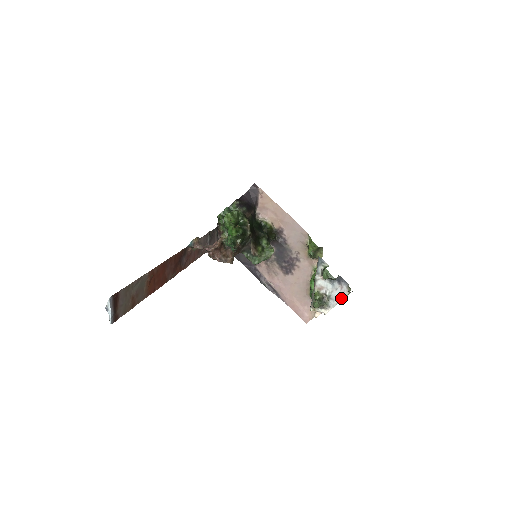
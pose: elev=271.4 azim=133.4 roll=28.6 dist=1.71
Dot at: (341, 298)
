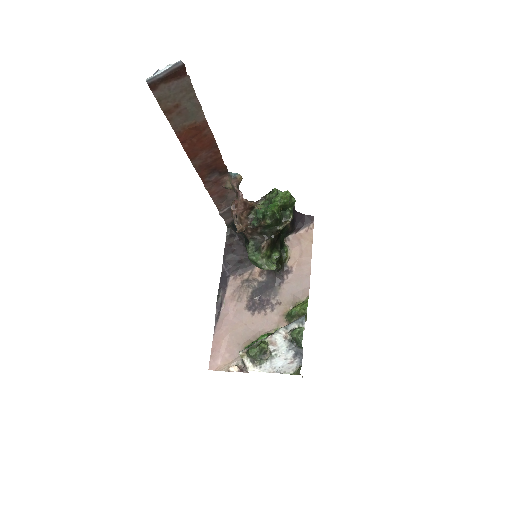
Dot at: (280, 371)
